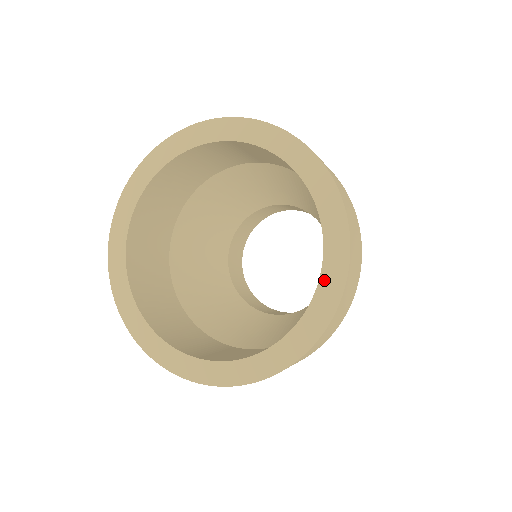
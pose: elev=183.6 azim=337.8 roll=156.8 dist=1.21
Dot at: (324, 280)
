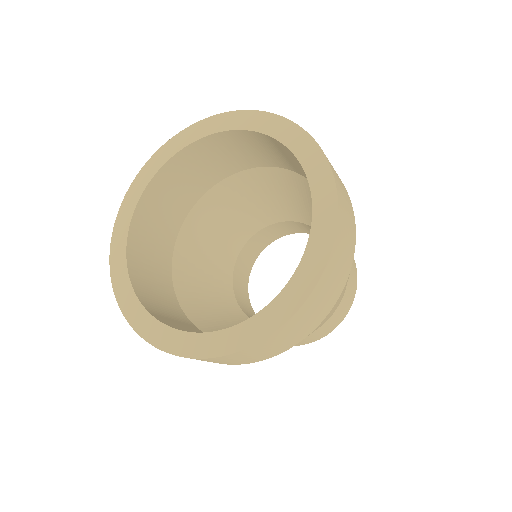
Dot at: (317, 213)
